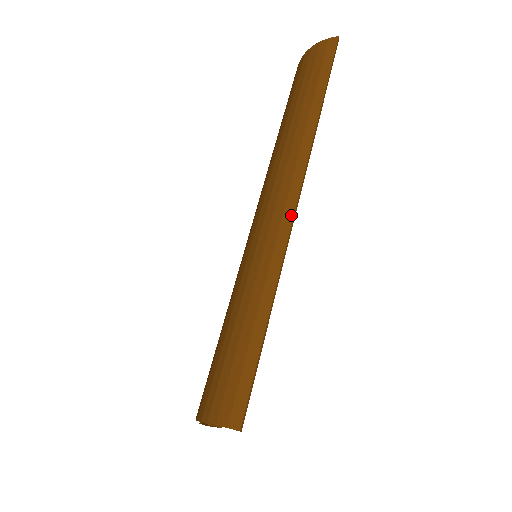
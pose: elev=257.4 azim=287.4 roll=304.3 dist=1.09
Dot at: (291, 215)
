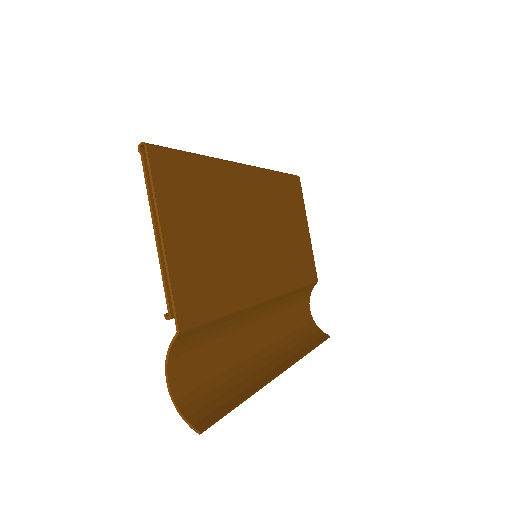
Dot at: (288, 367)
